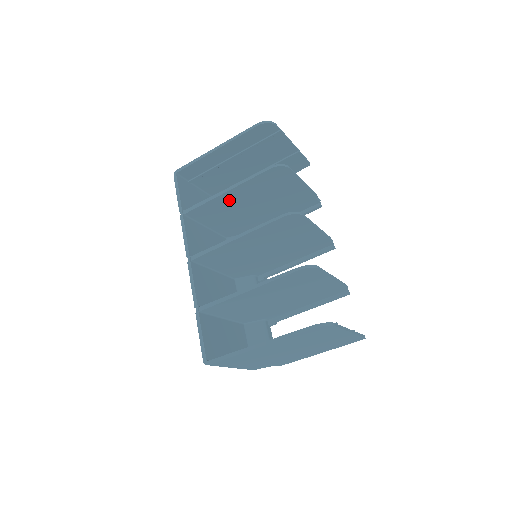
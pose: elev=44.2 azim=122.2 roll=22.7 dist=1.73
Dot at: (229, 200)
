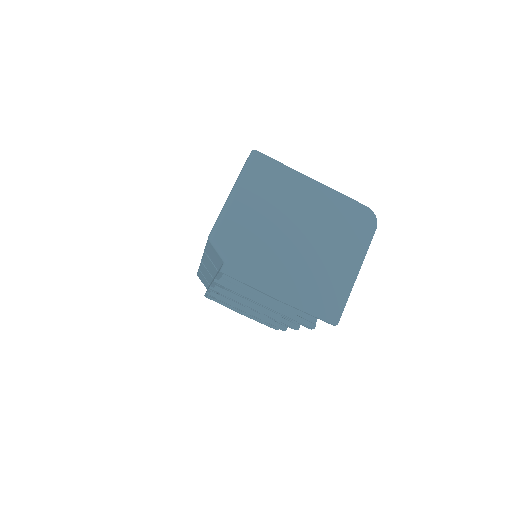
Dot at: occluded
